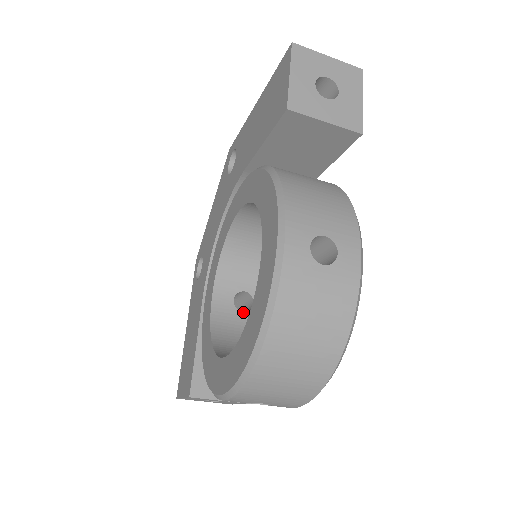
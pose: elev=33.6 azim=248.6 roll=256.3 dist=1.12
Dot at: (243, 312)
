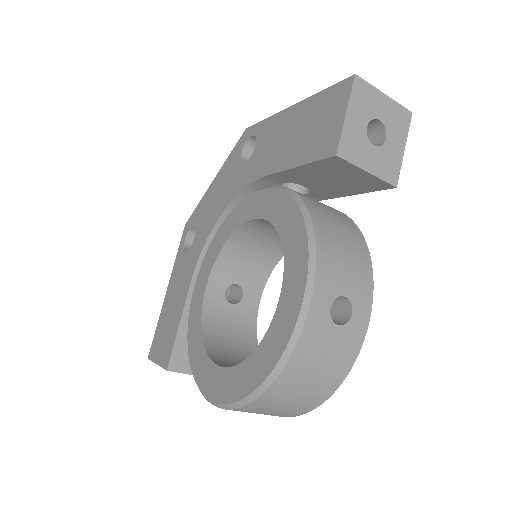
Dot at: (232, 304)
